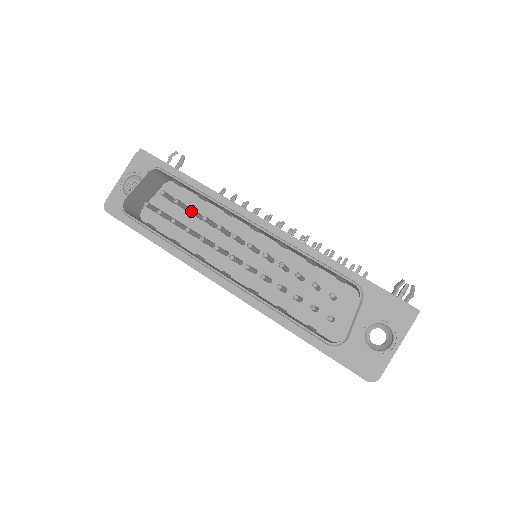
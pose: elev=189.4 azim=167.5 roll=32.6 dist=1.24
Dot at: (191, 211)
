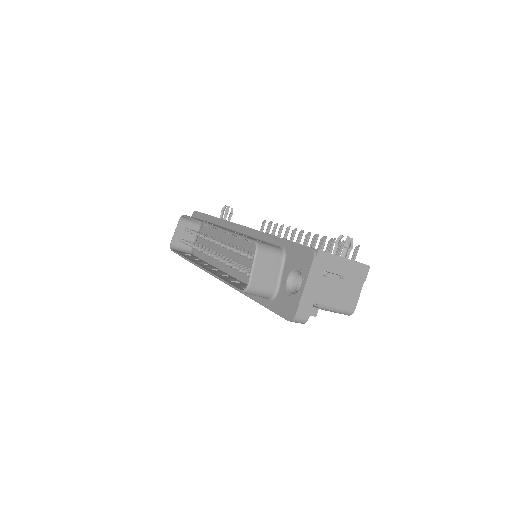
Dot at: (196, 234)
